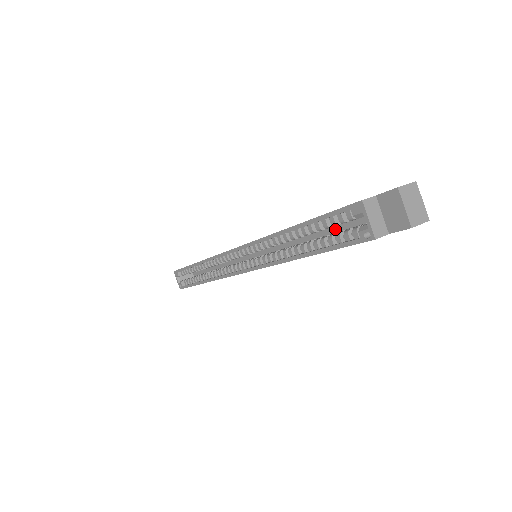
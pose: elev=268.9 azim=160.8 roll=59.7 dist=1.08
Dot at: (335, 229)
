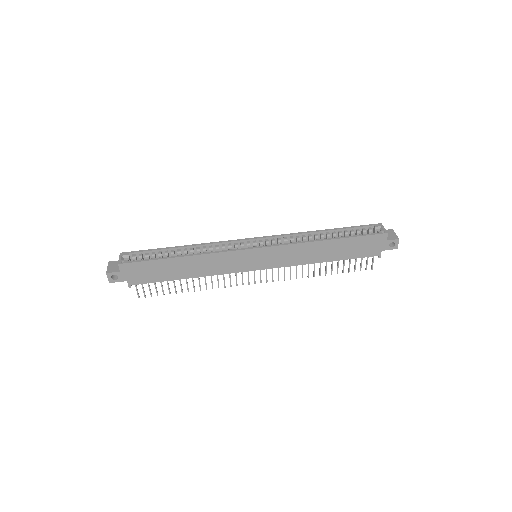
Dot at: occluded
